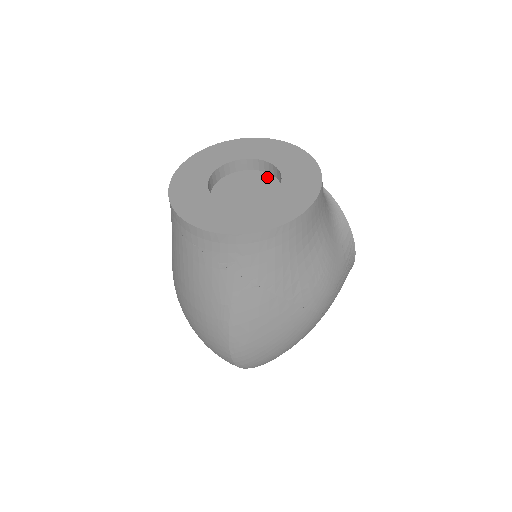
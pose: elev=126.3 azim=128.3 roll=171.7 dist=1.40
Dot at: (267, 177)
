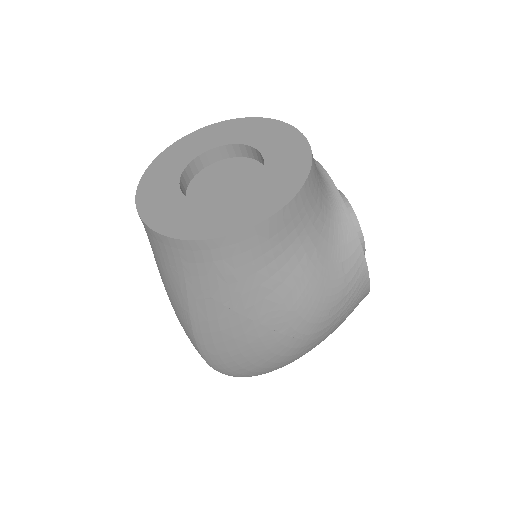
Dot at: (258, 169)
